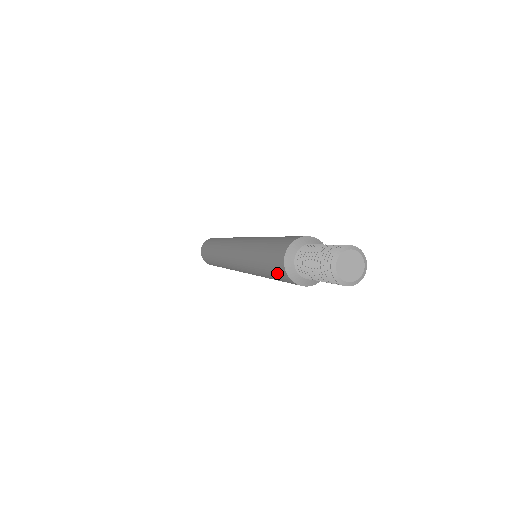
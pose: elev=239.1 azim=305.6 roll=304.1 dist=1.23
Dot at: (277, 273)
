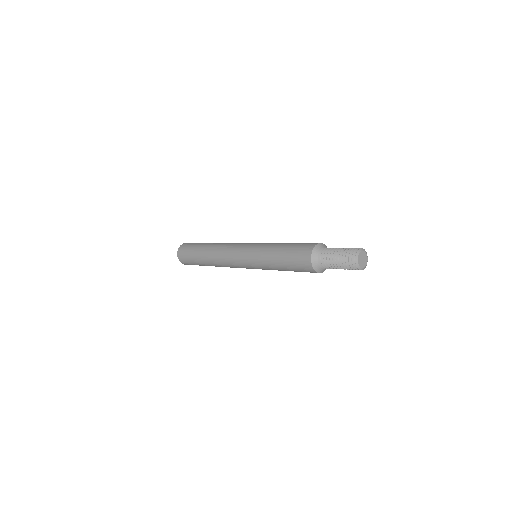
Dot at: (302, 269)
